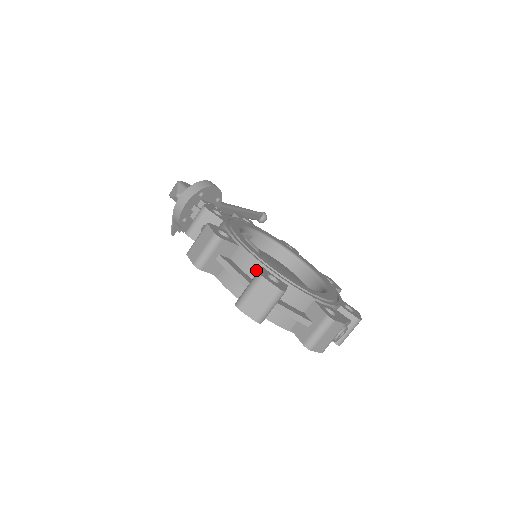
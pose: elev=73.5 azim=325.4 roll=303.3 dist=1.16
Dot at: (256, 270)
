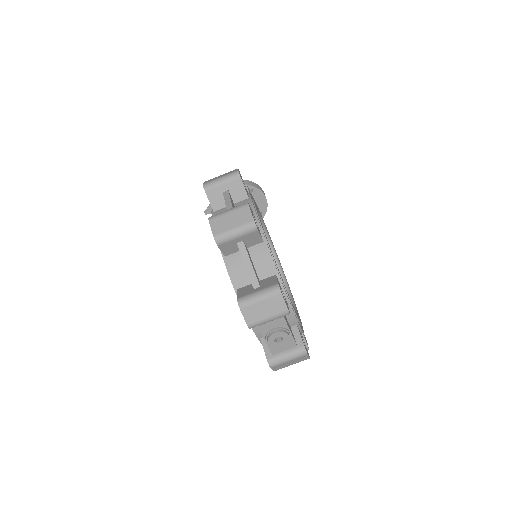
Dot at: occluded
